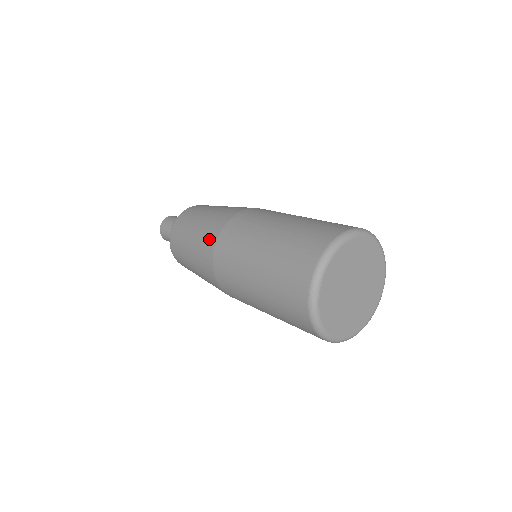
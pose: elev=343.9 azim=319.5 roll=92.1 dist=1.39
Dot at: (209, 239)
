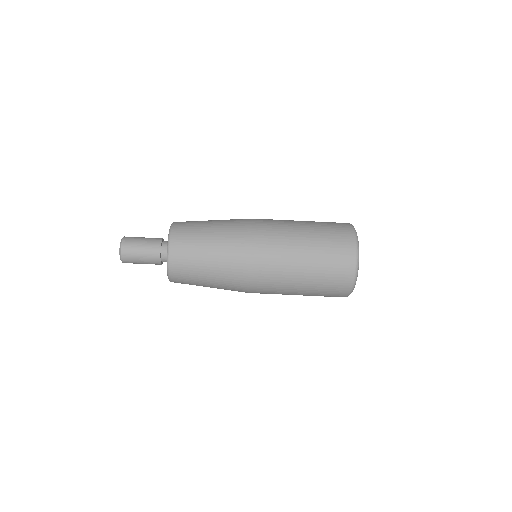
Dot at: occluded
